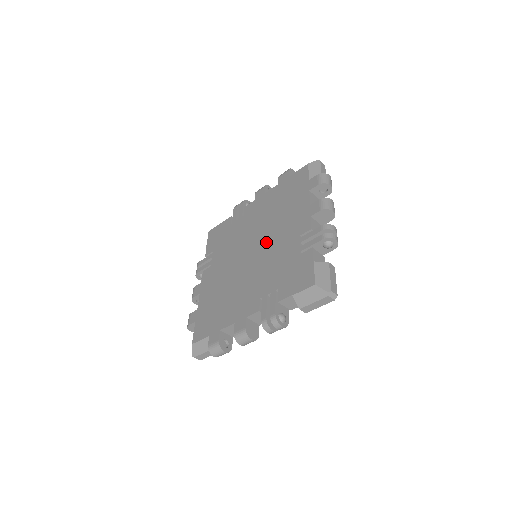
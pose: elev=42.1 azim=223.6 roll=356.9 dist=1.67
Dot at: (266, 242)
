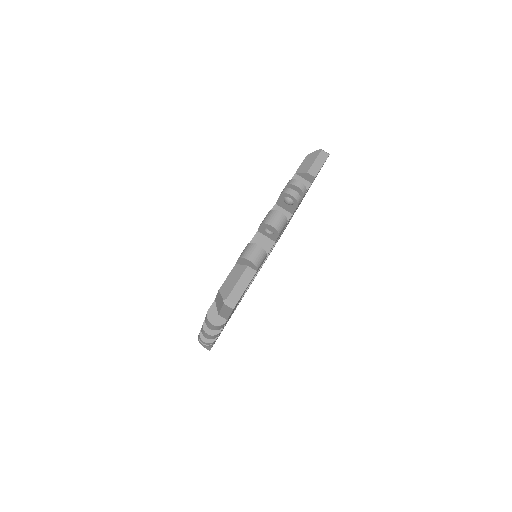
Dot at: occluded
